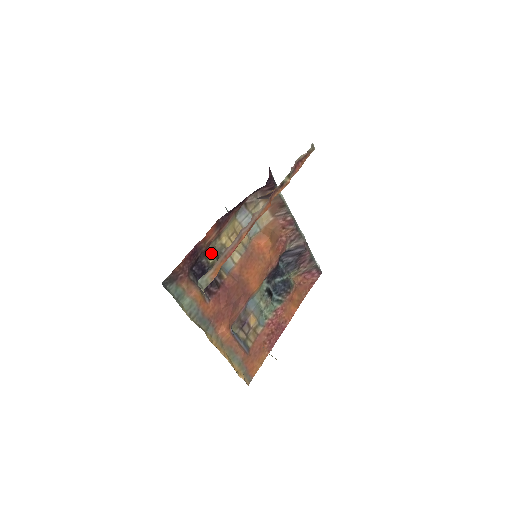
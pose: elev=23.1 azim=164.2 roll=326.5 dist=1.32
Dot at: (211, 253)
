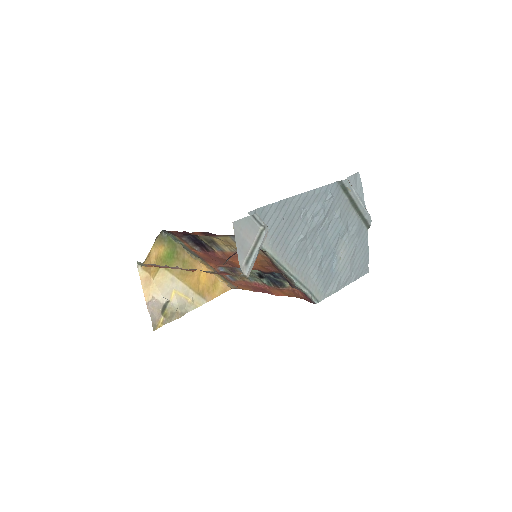
Dot at: (202, 238)
